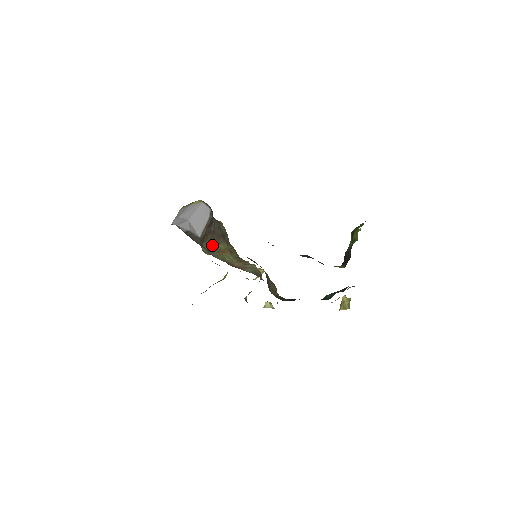
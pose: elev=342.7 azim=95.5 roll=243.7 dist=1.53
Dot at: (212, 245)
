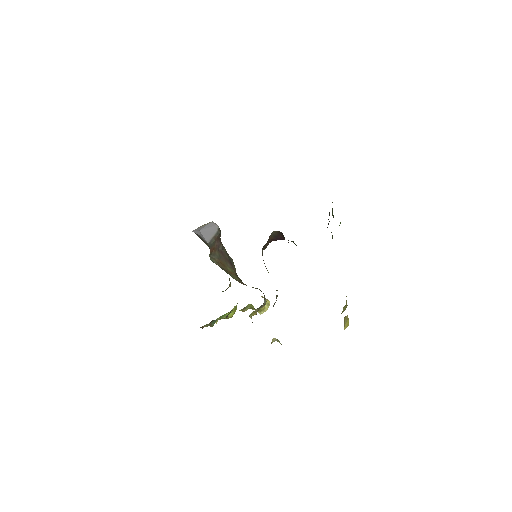
Dot at: (220, 262)
